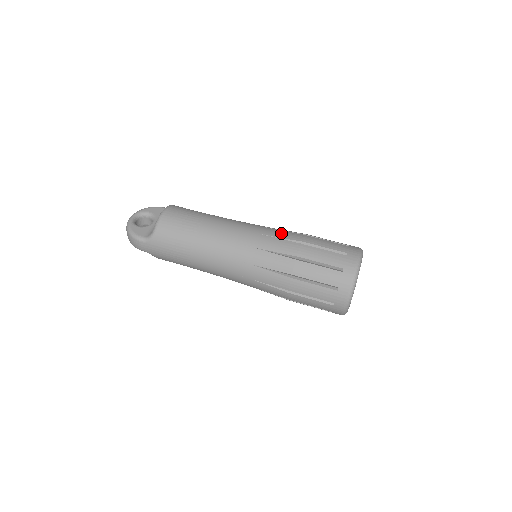
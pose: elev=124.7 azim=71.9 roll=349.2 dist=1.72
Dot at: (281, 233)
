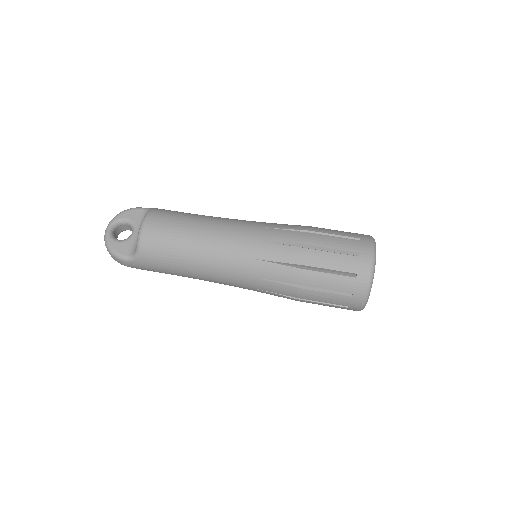
Dot at: (282, 235)
